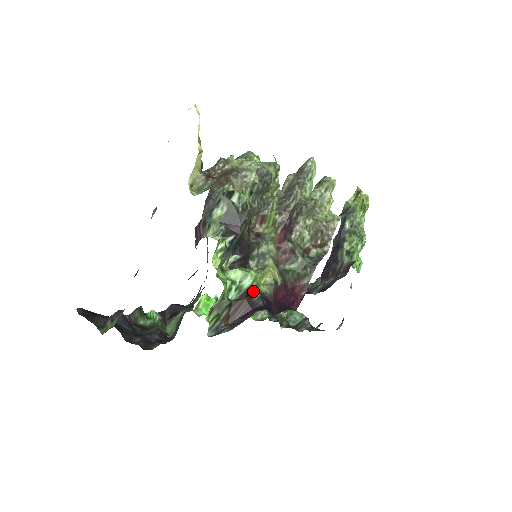
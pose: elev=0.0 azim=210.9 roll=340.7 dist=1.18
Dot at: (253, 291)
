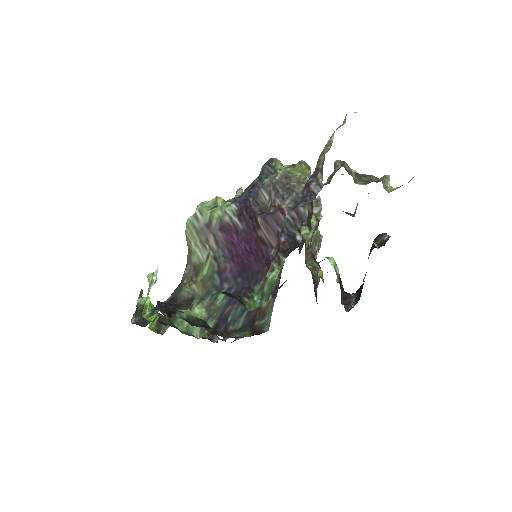
Dot at: occluded
